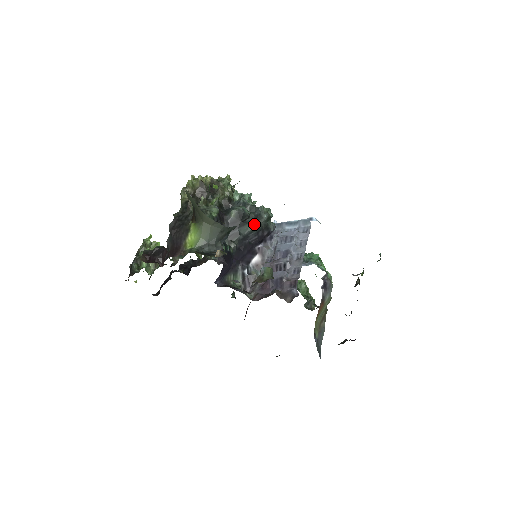
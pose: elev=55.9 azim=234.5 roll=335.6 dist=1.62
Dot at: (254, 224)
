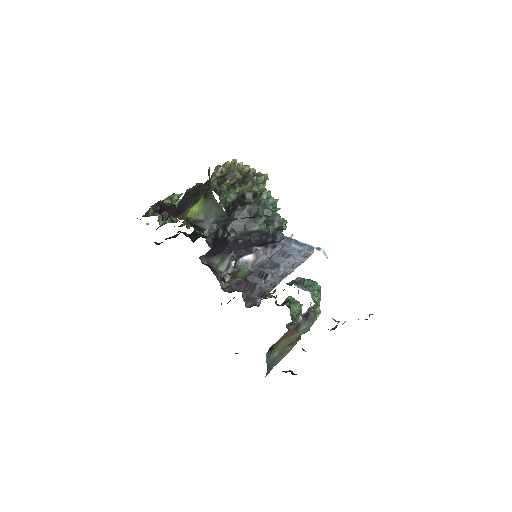
Dot at: (261, 226)
